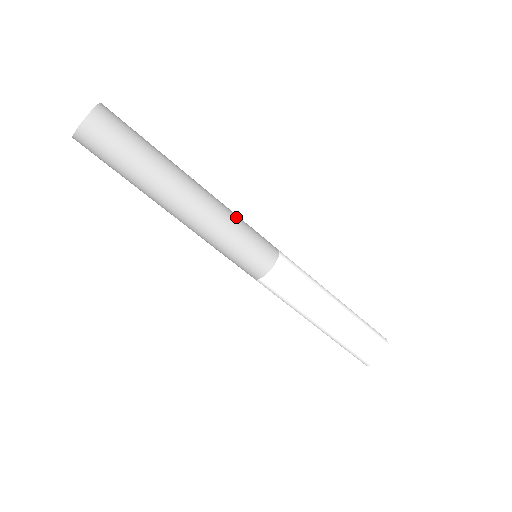
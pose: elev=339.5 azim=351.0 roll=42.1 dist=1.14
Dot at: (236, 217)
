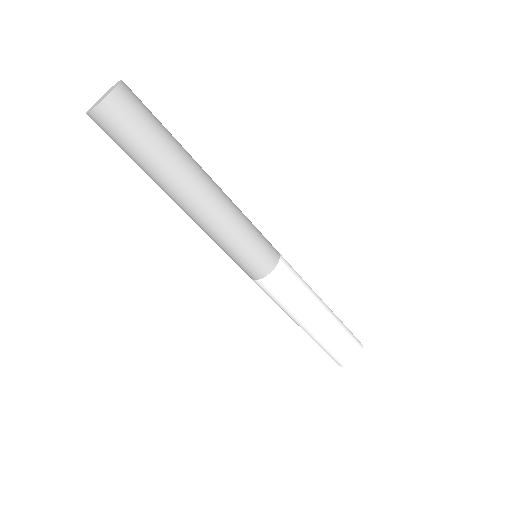
Dot at: occluded
